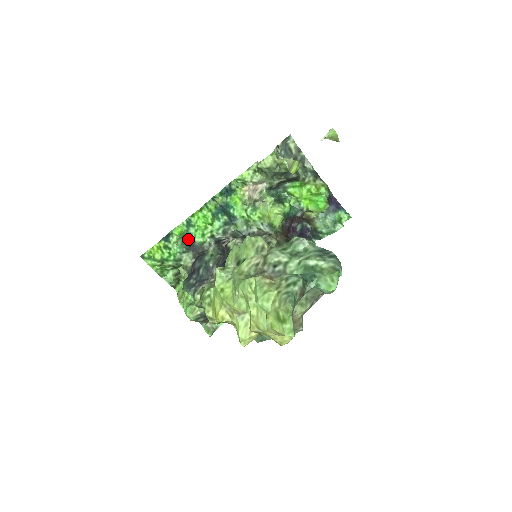
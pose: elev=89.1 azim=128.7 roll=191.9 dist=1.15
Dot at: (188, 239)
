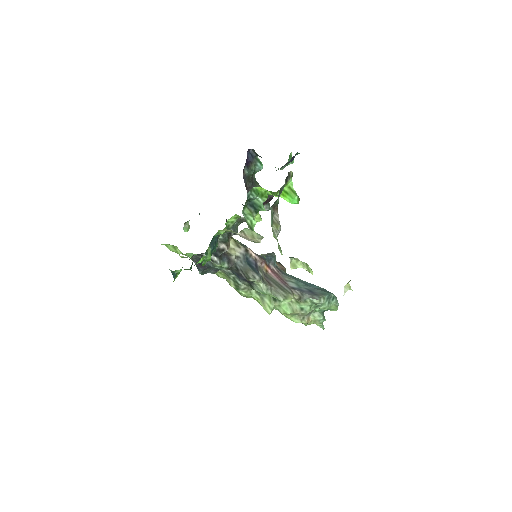
Dot at: occluded
